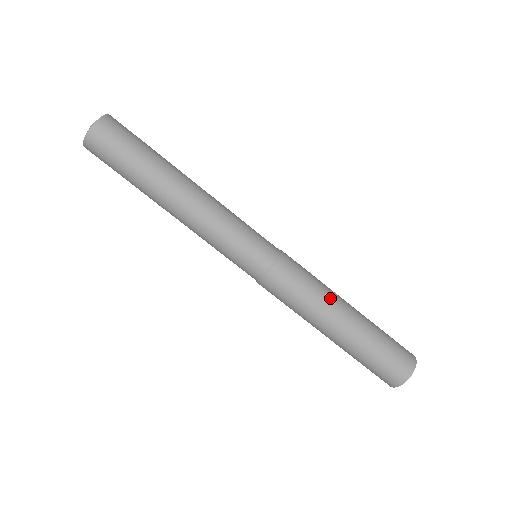
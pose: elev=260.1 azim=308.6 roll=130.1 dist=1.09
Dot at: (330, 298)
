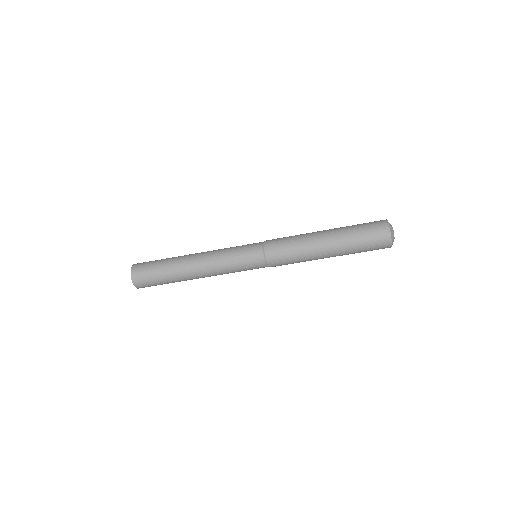
Dot at: (308, 236)
